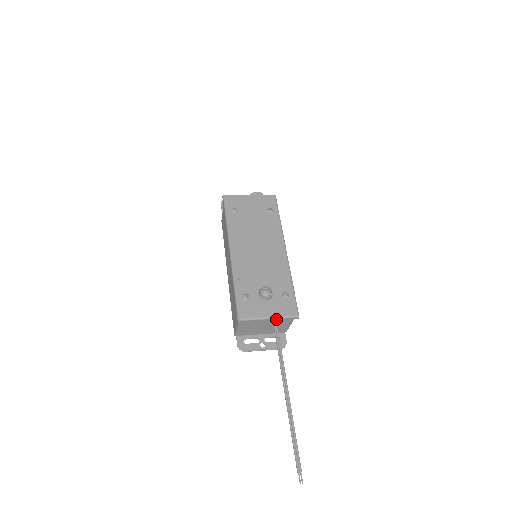
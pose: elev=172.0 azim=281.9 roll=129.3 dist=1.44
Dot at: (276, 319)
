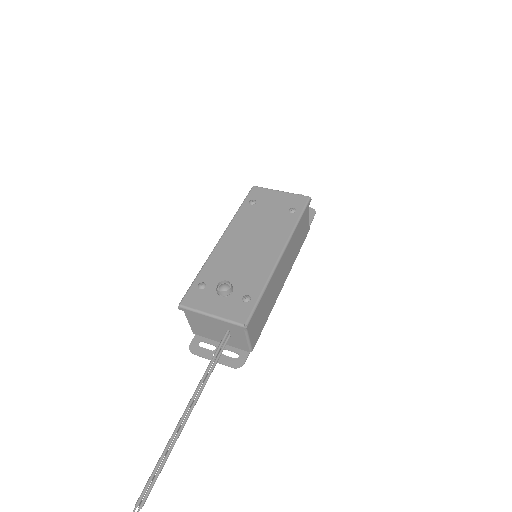
Dot at: (220, 320)
